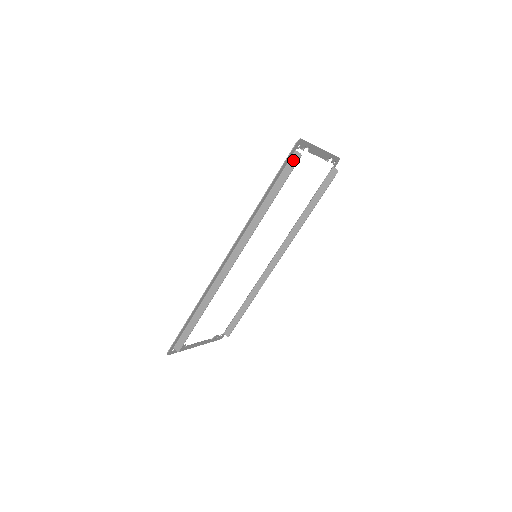
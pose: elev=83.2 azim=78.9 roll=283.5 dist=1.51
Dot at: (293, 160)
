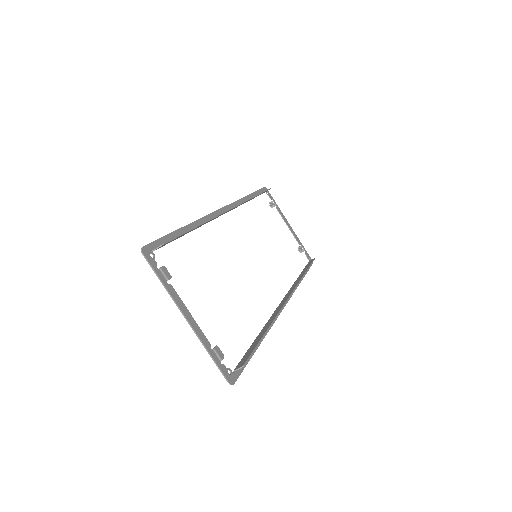
Dot at: occluded
